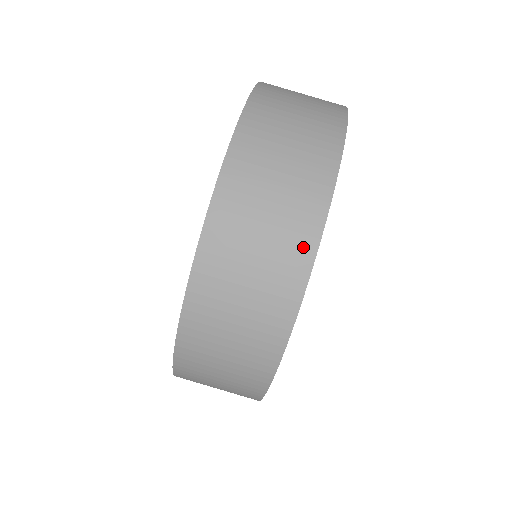
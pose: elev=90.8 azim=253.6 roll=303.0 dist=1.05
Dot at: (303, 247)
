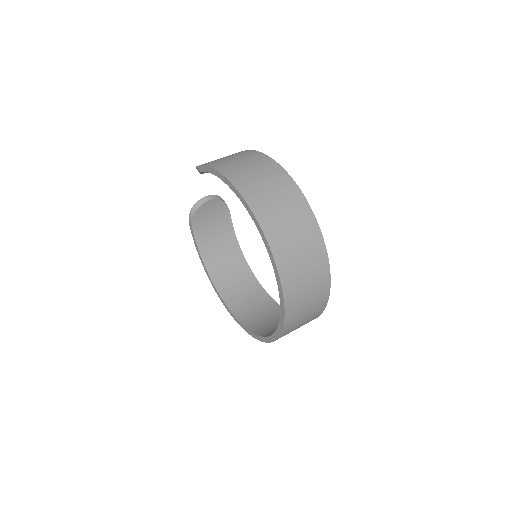
Dot at: (318, 243)
